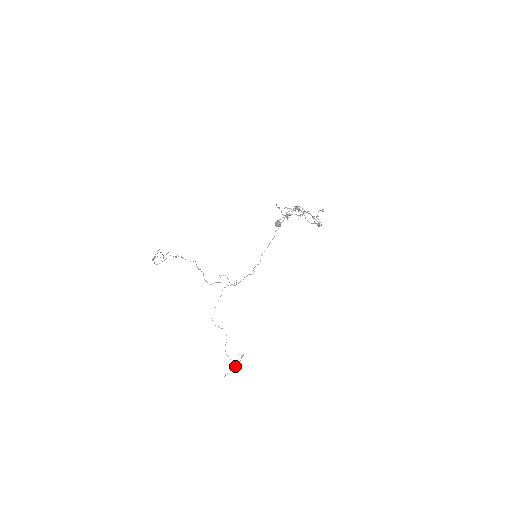
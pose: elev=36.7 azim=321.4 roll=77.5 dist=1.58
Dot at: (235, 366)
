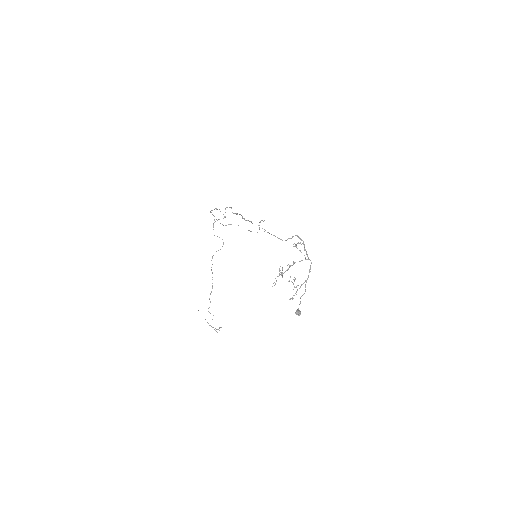
Dot at: occluded
